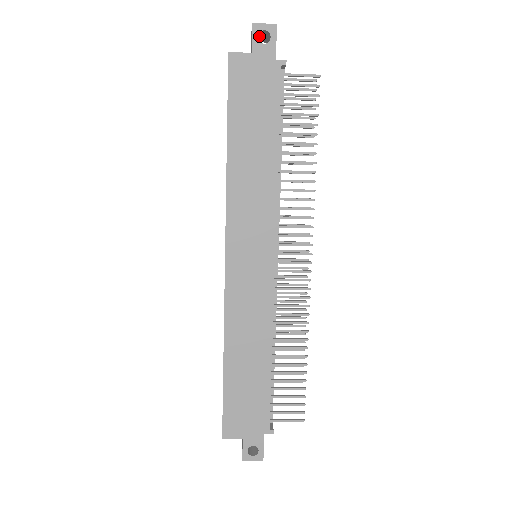
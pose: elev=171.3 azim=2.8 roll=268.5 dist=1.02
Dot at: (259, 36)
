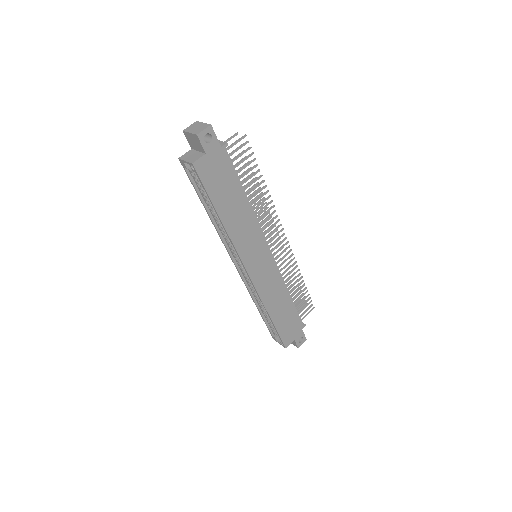
Dot at: occluded
